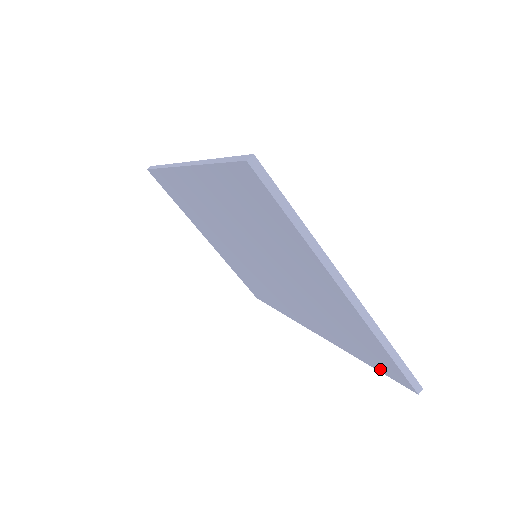
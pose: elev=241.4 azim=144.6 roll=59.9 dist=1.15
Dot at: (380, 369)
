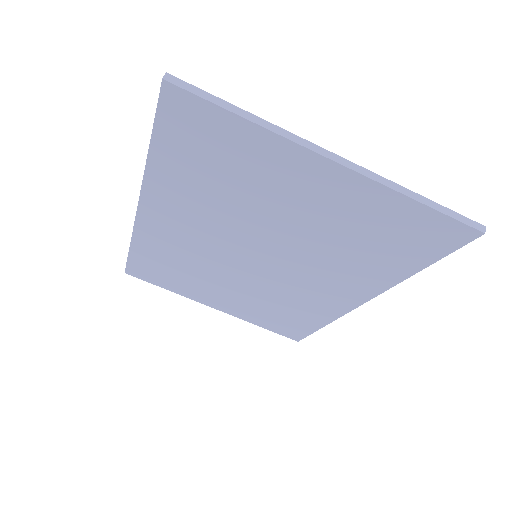
Dot at: (436, 254)
